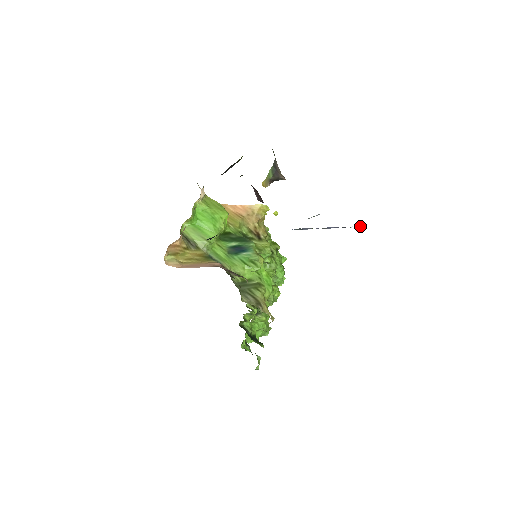
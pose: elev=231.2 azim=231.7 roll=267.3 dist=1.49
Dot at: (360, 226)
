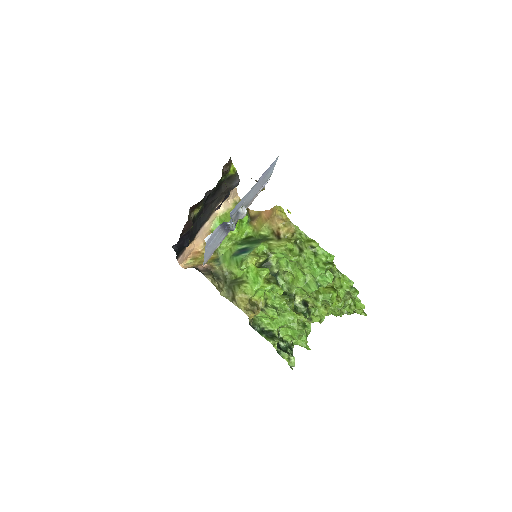
Dot at: (225, 222)
